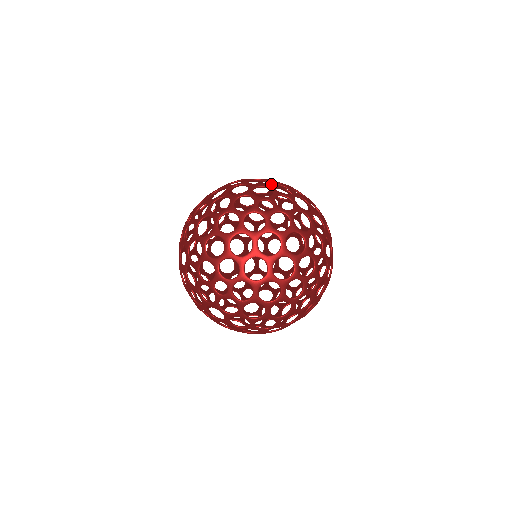
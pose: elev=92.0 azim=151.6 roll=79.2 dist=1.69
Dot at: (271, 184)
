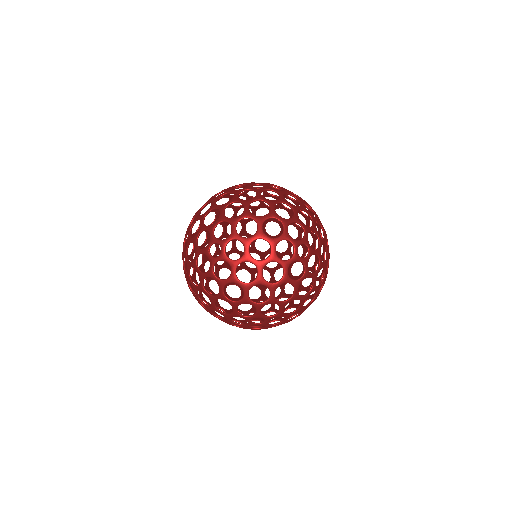
Dot at: (202, 223)
